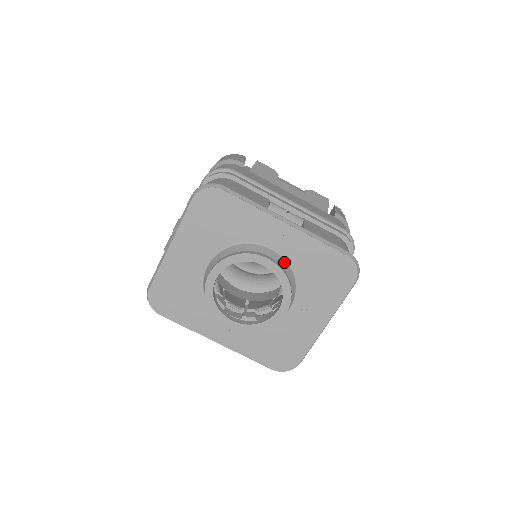
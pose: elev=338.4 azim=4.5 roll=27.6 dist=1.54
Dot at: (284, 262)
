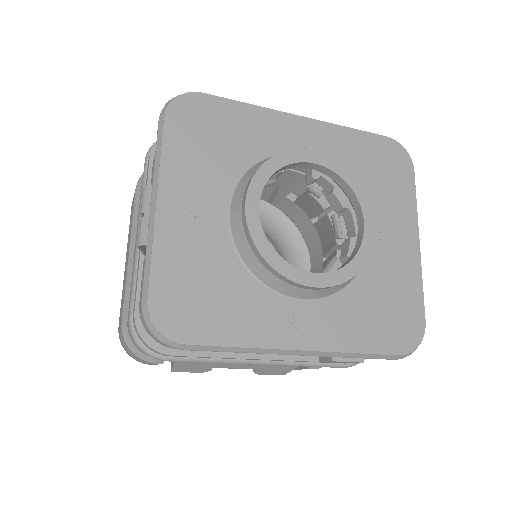
Dot at: occluded
